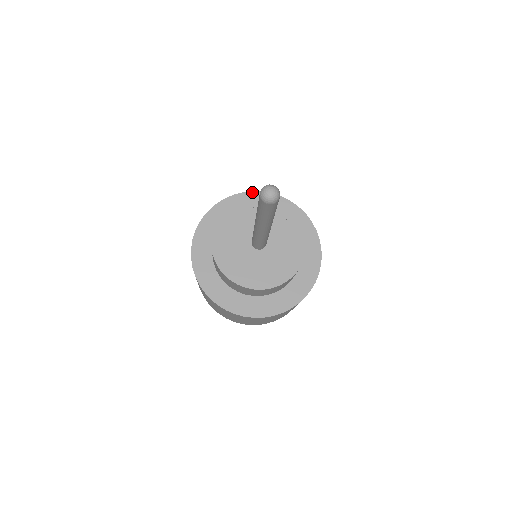
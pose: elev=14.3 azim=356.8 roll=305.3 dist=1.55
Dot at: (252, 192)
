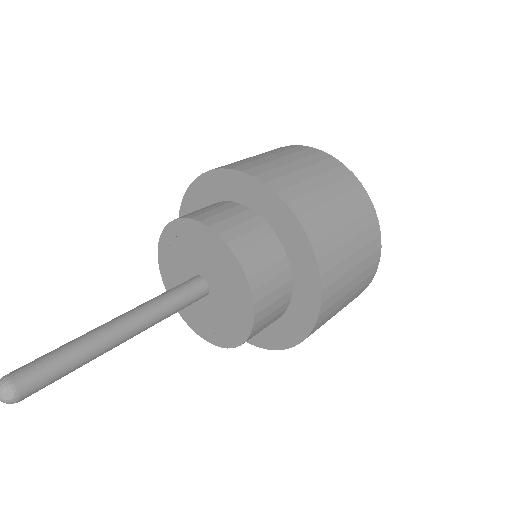
Dot at: (305, 234)
